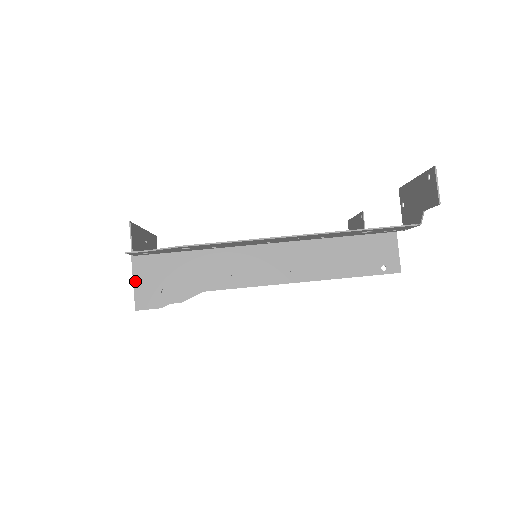
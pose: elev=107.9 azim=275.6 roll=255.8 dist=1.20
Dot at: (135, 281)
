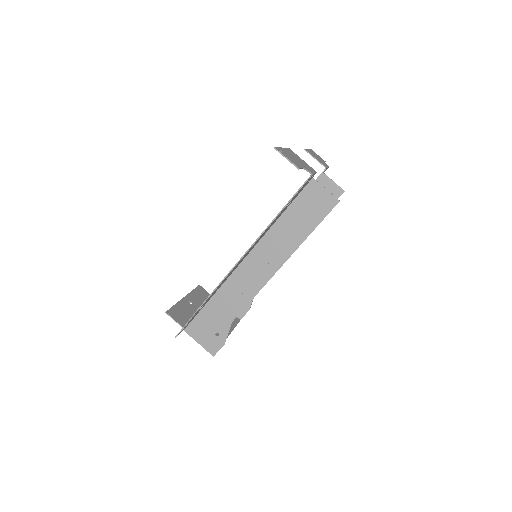
Dot at: (198, 342)
